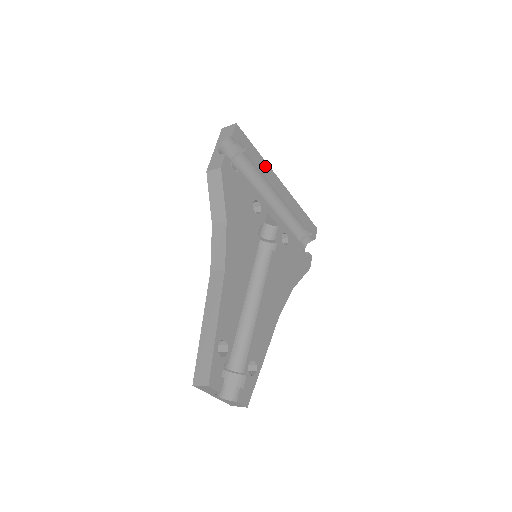
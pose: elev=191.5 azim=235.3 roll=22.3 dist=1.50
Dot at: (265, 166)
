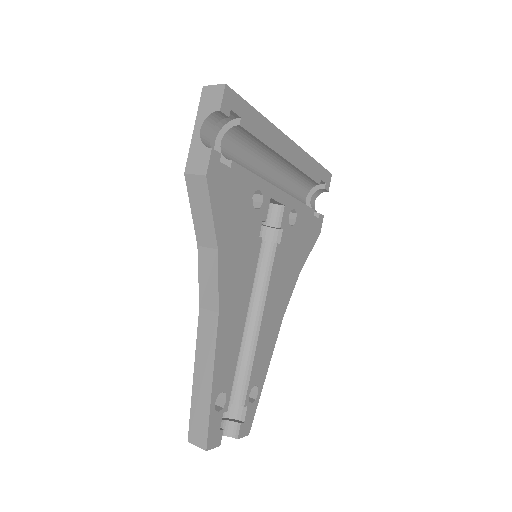
Dot at: (268, 129)
